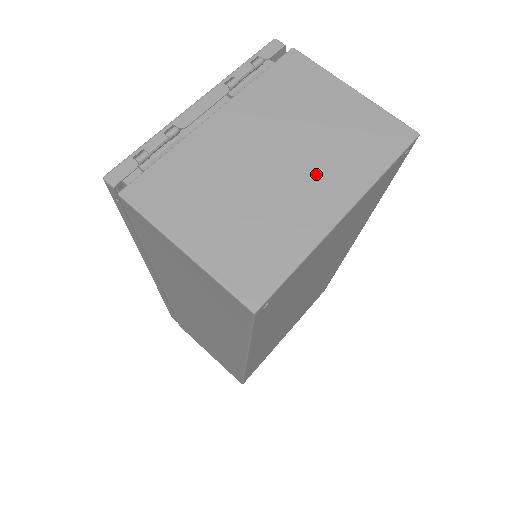
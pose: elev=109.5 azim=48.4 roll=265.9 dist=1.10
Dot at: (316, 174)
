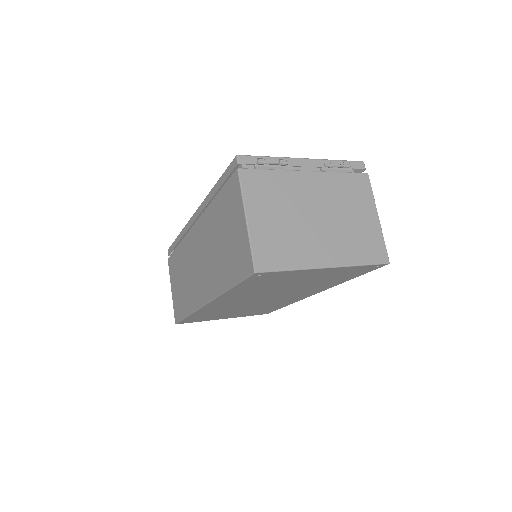
Dot at: (330, 239)
